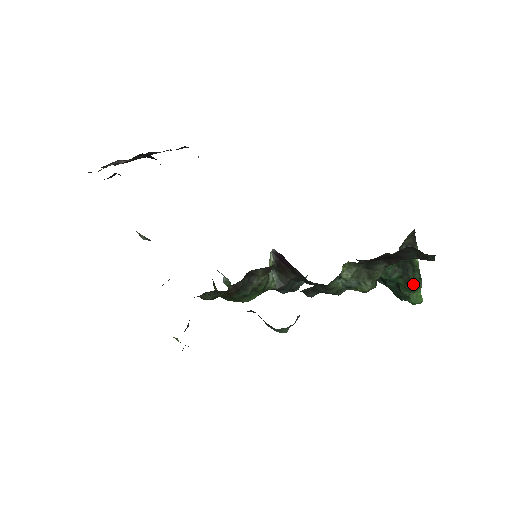
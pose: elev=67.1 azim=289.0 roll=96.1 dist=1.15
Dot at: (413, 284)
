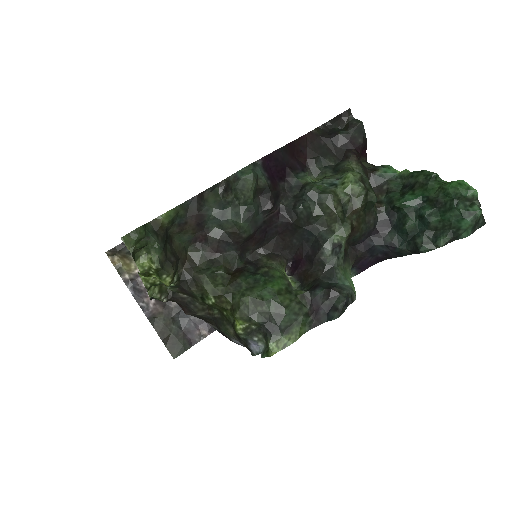
Dot at: (425, 179)
